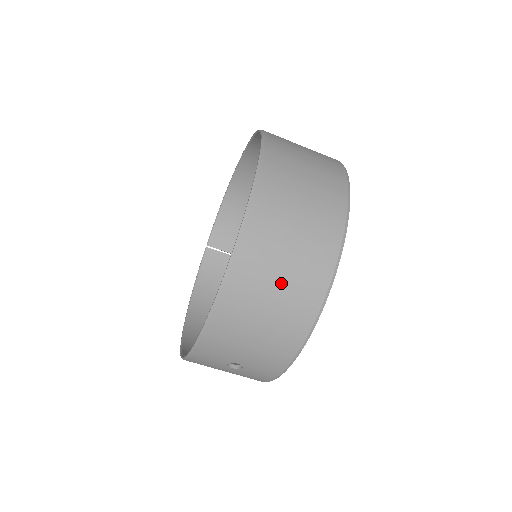
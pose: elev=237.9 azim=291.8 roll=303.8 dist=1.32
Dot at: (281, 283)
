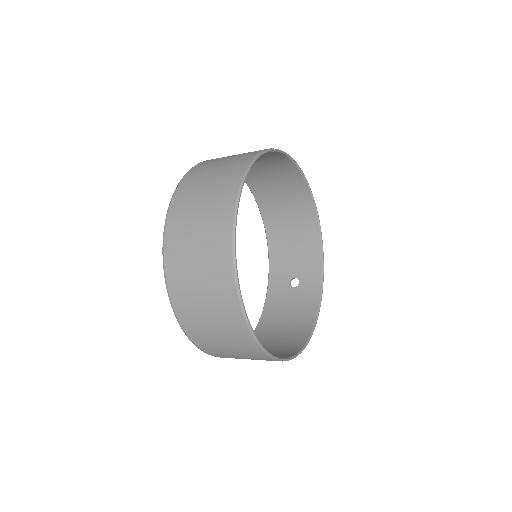
Dot at: occluded
